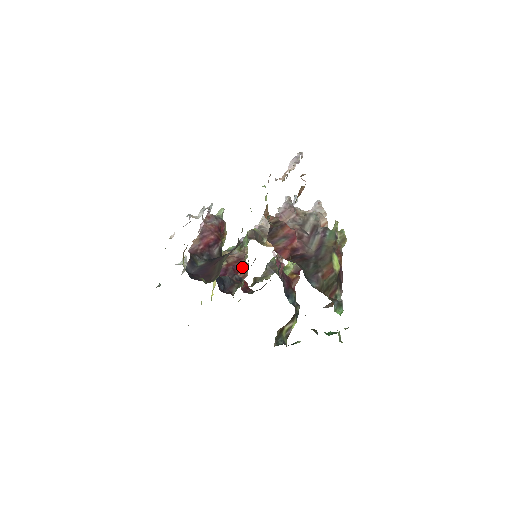
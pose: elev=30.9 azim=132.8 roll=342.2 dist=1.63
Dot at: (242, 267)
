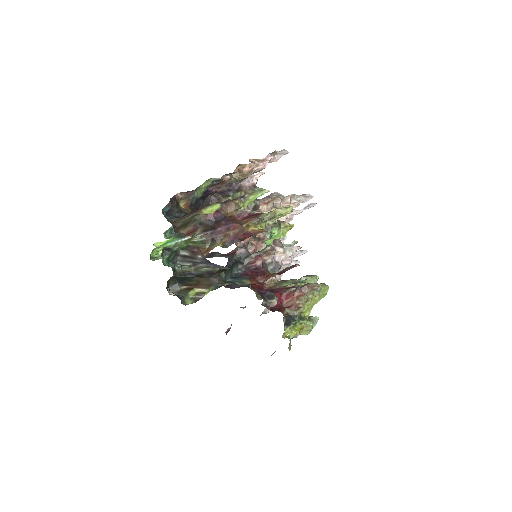
Dot at: (291, 294)
